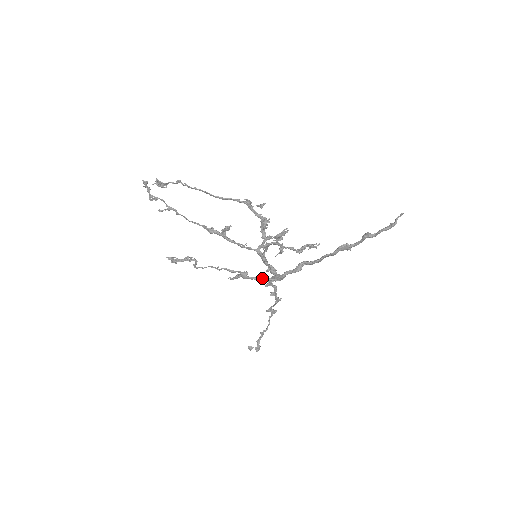
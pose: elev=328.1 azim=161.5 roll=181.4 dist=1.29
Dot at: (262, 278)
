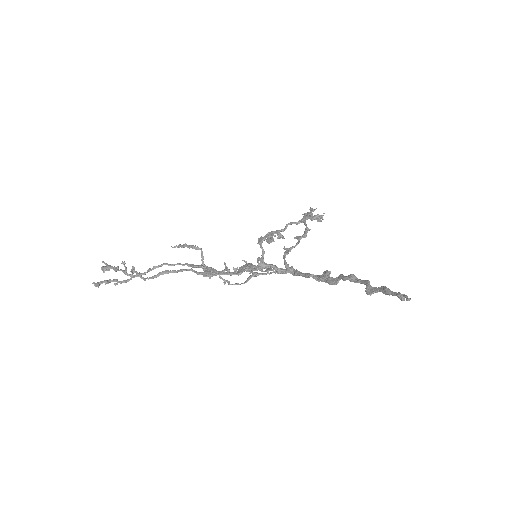
Dot at: occluded
